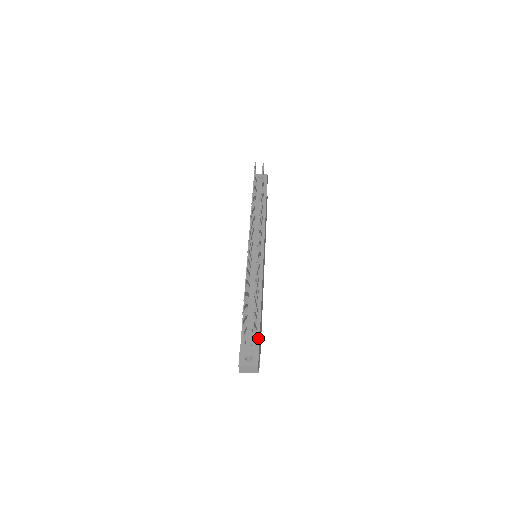
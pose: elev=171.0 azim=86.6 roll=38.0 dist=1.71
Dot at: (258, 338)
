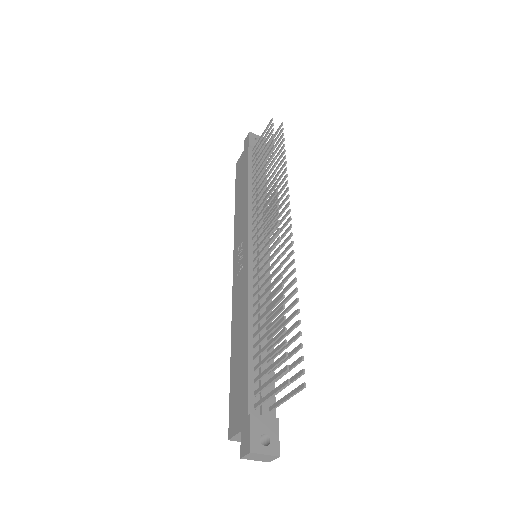
Dot at: (274, 401)
